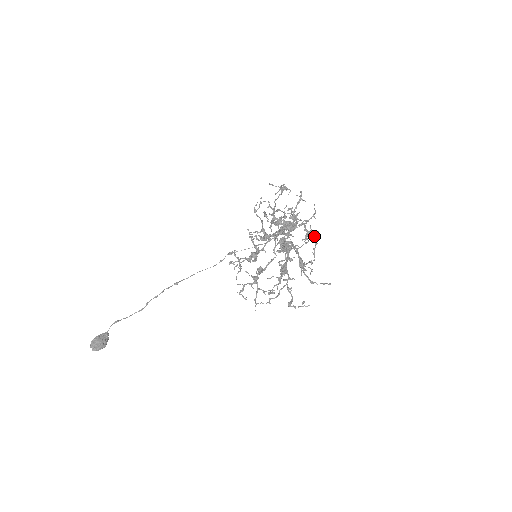
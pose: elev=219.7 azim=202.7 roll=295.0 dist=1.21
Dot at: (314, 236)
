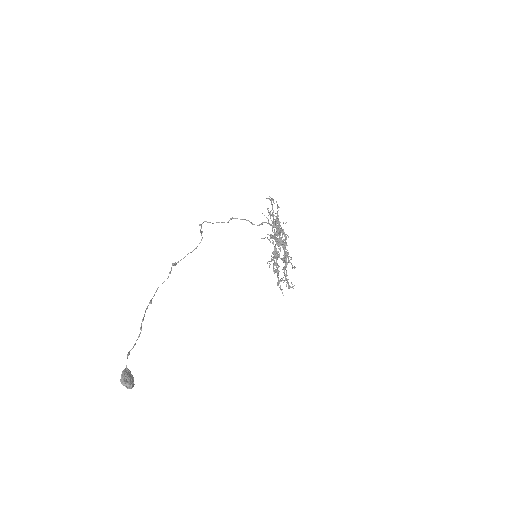
Dot at: occluded
